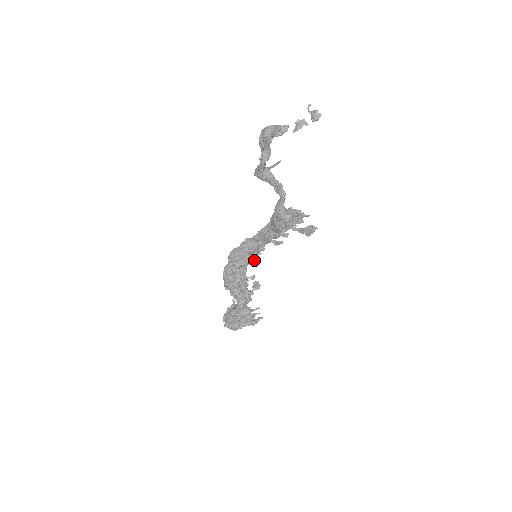
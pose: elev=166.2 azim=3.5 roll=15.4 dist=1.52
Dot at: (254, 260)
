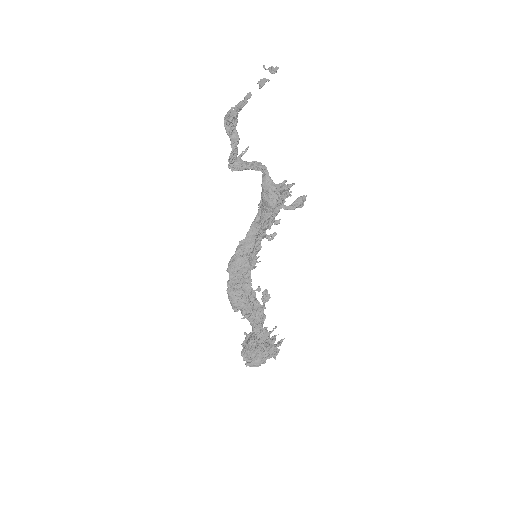
Dot at: (255, 264)
